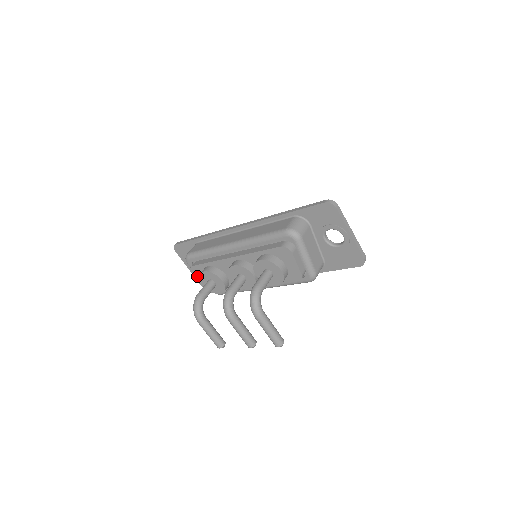
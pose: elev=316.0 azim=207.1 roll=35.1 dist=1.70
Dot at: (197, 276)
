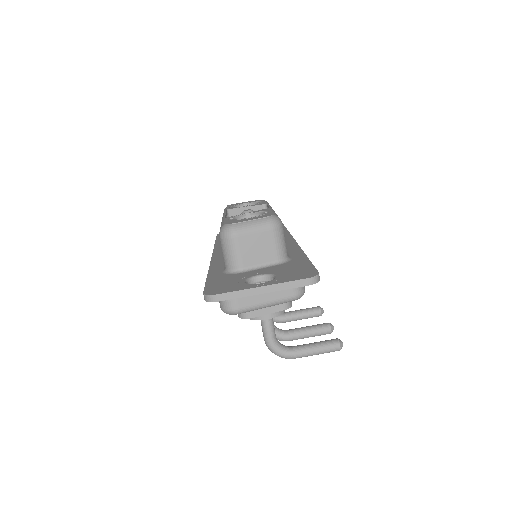
Dot at: occluded
